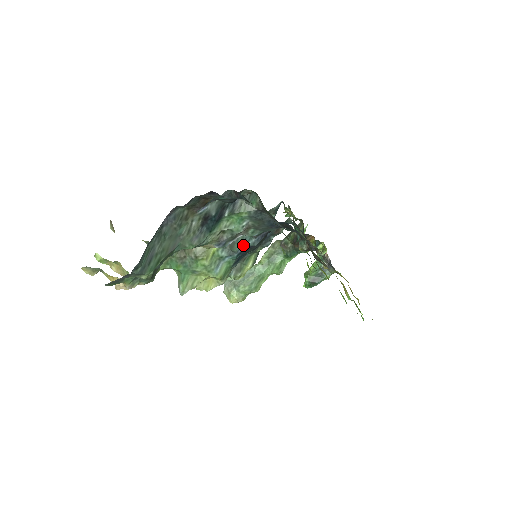
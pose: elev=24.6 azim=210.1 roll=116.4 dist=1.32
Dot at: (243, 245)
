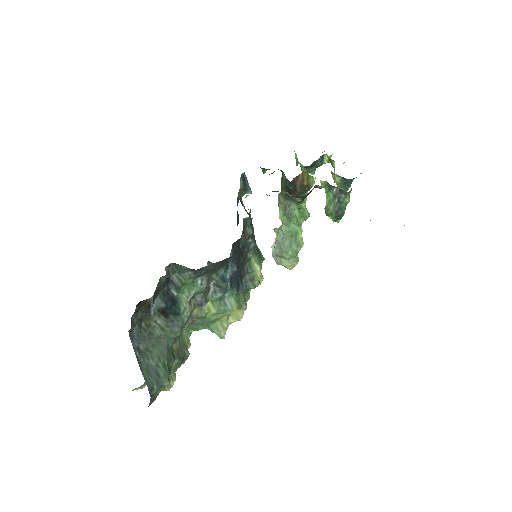
Dot at: (225, 280)
